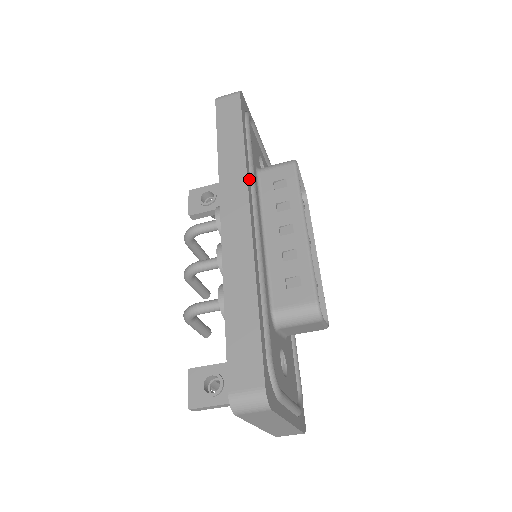
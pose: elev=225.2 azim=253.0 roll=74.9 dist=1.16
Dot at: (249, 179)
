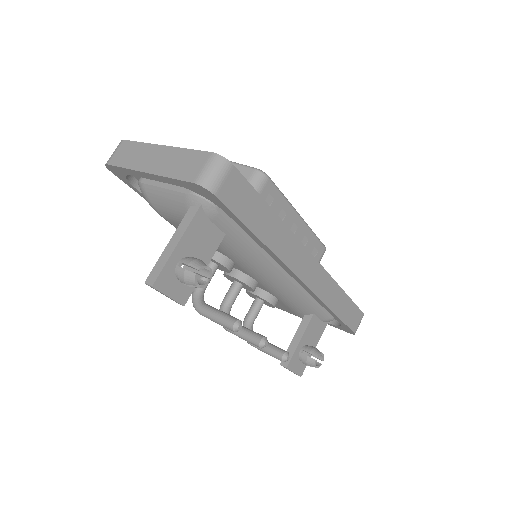
Dot at: occluded
